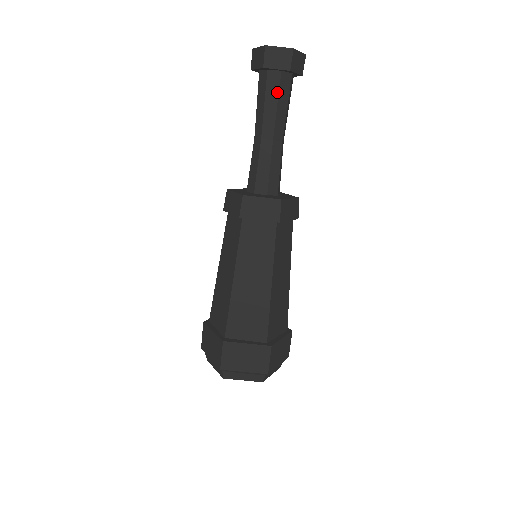
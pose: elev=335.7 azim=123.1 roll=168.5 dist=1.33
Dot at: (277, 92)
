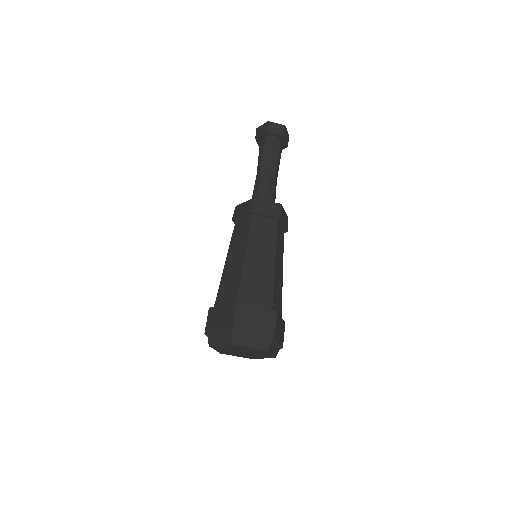
Dot at: (263, 147)
